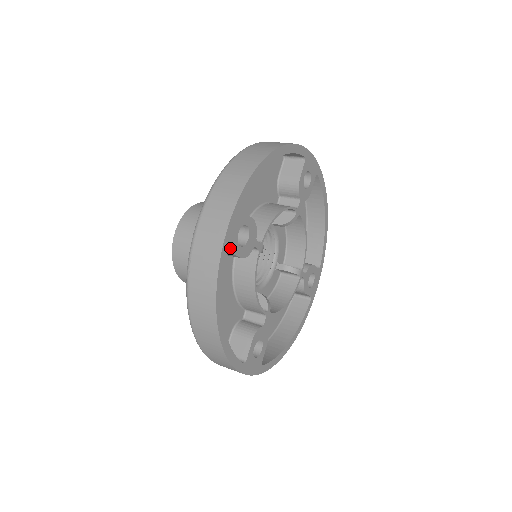
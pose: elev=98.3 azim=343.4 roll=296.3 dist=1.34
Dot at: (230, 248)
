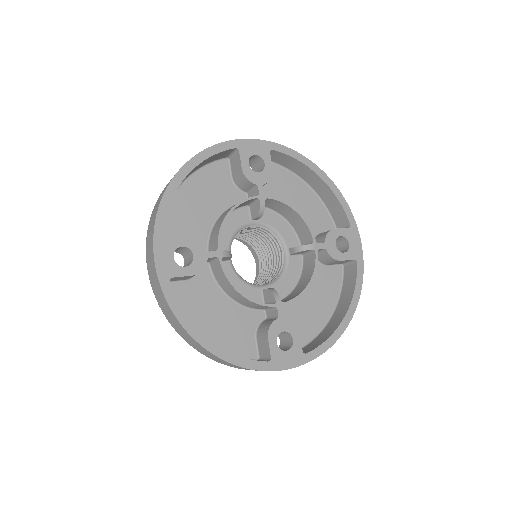
Dot at: (170, 274)
